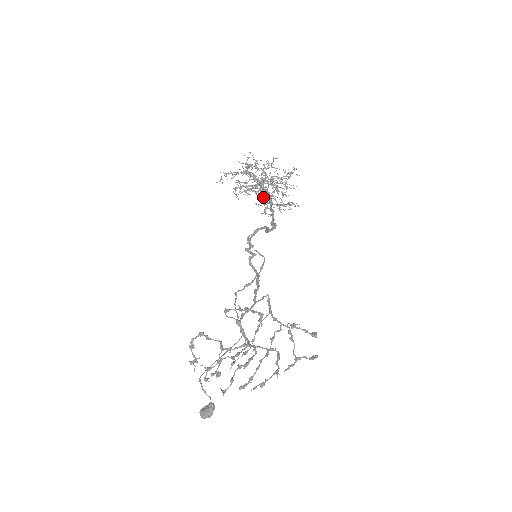
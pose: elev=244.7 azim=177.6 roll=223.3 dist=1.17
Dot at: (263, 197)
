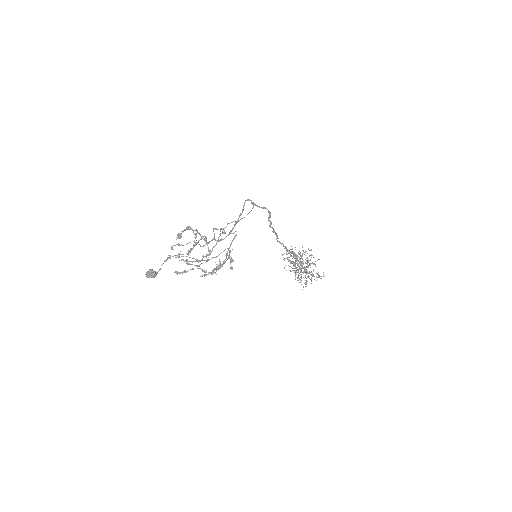
Dot at: occluded
